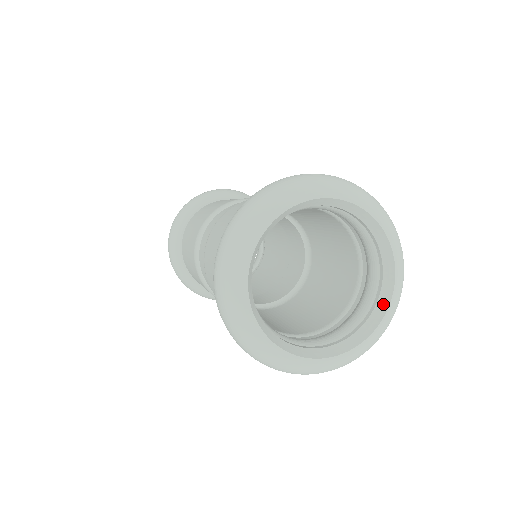
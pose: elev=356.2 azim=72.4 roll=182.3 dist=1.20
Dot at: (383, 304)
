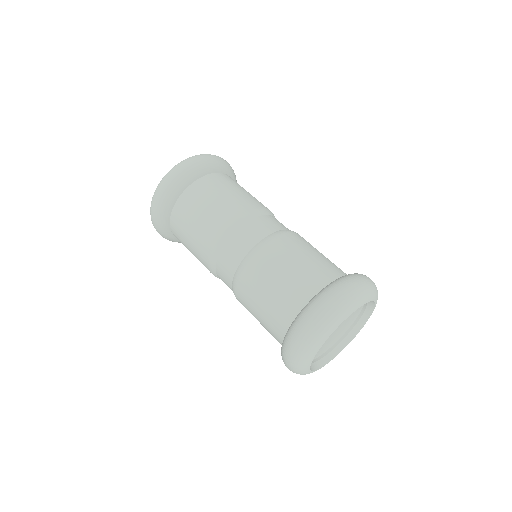
Dot at: (346, 342)
